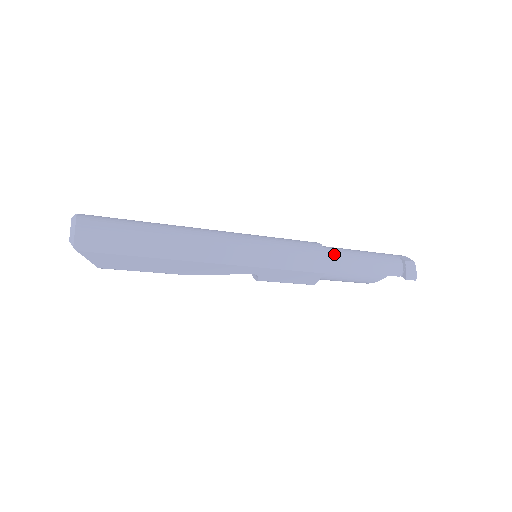
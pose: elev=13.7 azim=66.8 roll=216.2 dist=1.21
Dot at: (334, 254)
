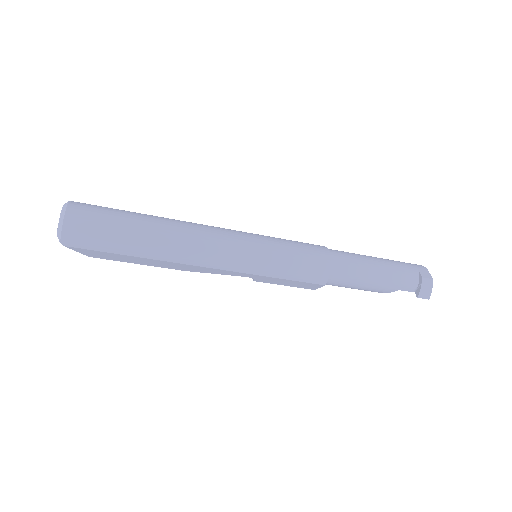
Dot at: (342, 264)
